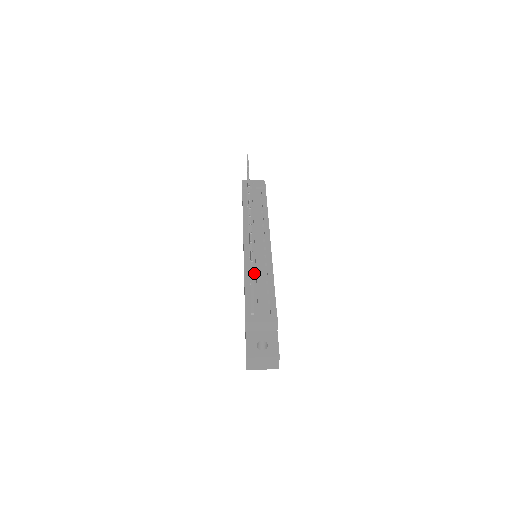
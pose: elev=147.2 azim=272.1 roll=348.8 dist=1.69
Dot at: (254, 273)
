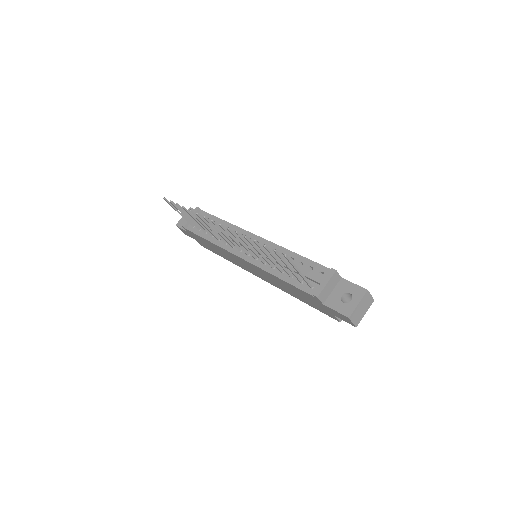
Dot at: occluded
